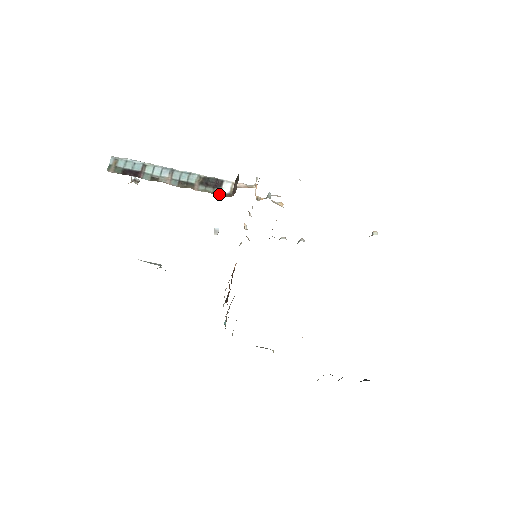
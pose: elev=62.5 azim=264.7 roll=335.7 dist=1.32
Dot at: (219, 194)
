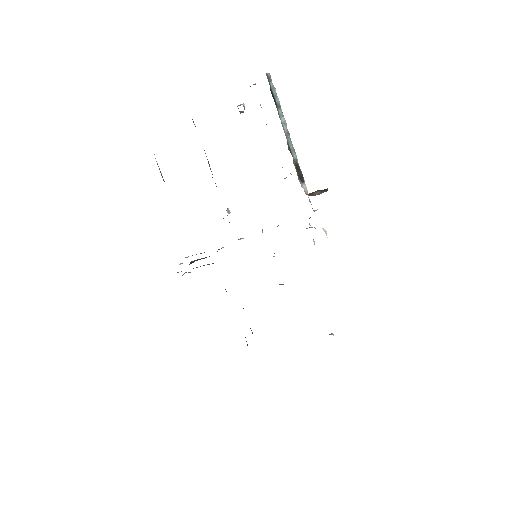
Dot at: (301, 184)
